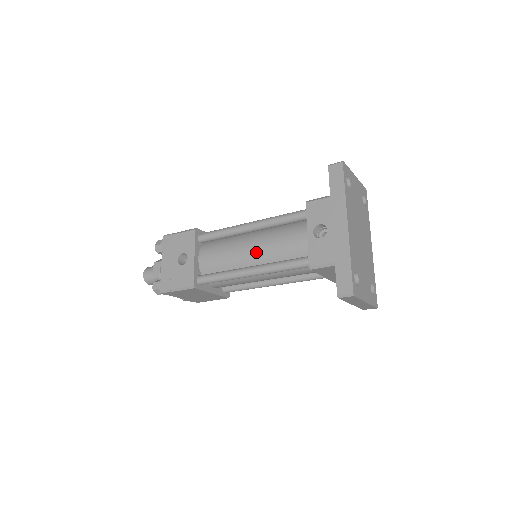
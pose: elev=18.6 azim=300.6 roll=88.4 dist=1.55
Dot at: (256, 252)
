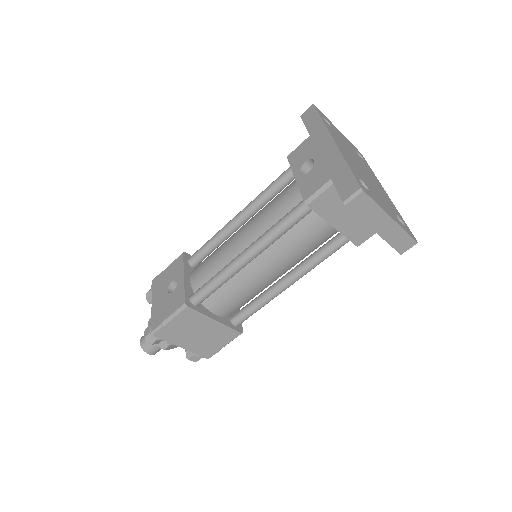
Dot at: (248, 234)
